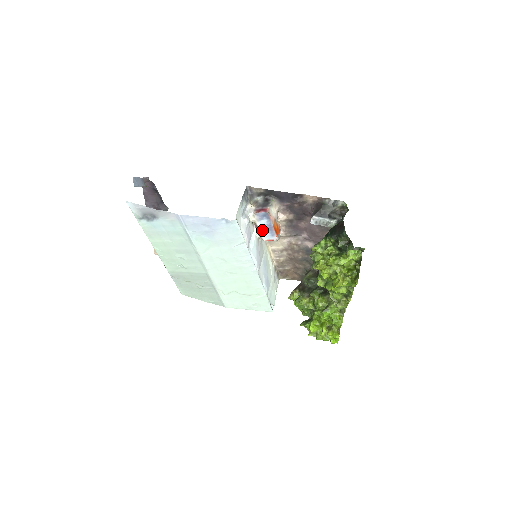
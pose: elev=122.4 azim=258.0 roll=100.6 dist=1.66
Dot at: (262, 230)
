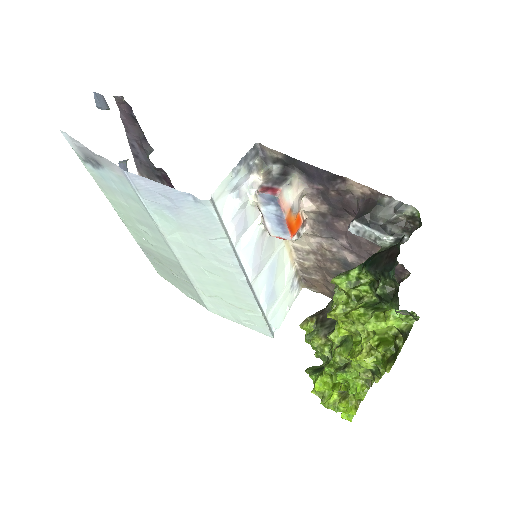
Dot at: (269, 220)
